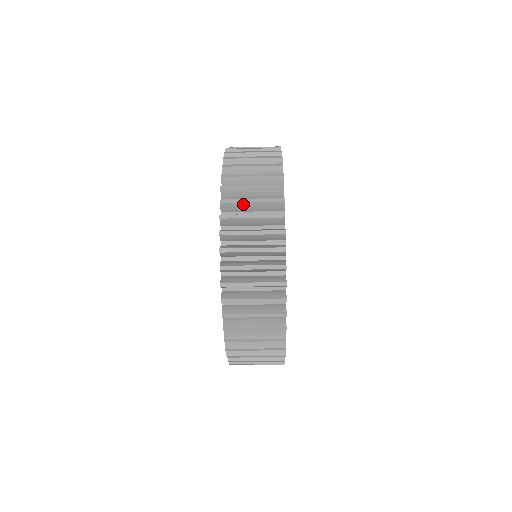
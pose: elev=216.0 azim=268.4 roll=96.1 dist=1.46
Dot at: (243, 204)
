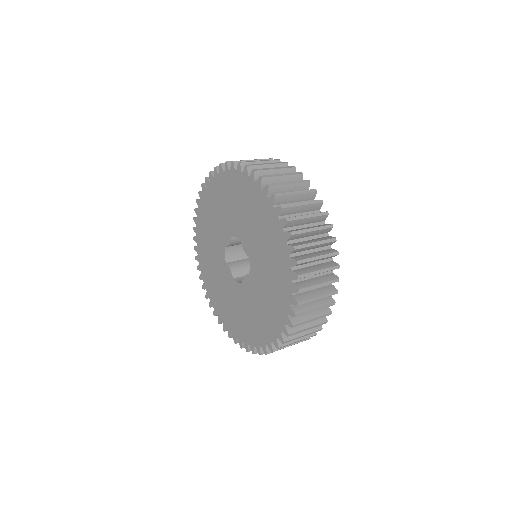
Dot at: (306, 233)
